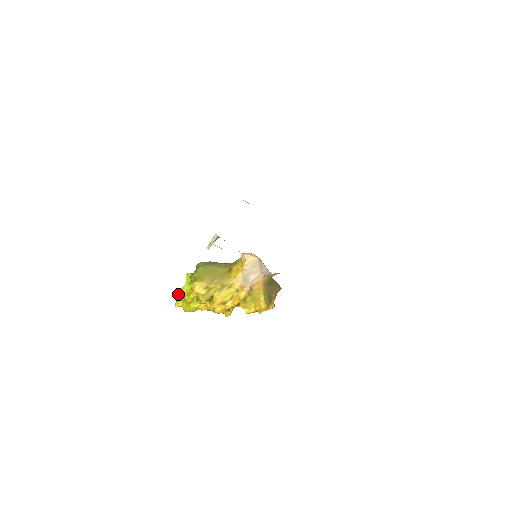
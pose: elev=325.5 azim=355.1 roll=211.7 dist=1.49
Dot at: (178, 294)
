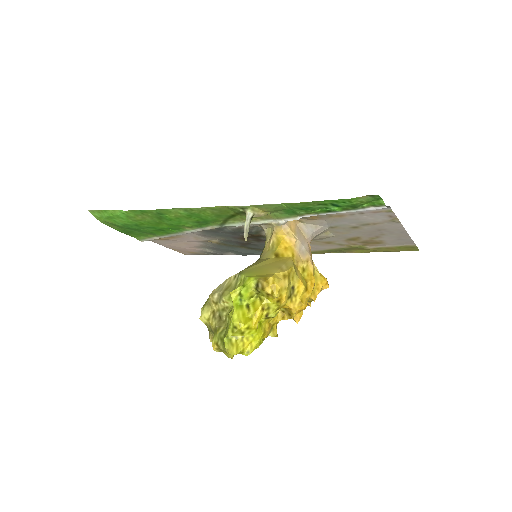
Dot at: (224, 339)
